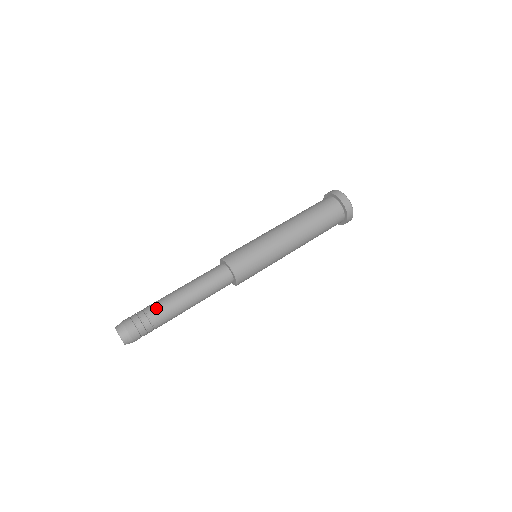
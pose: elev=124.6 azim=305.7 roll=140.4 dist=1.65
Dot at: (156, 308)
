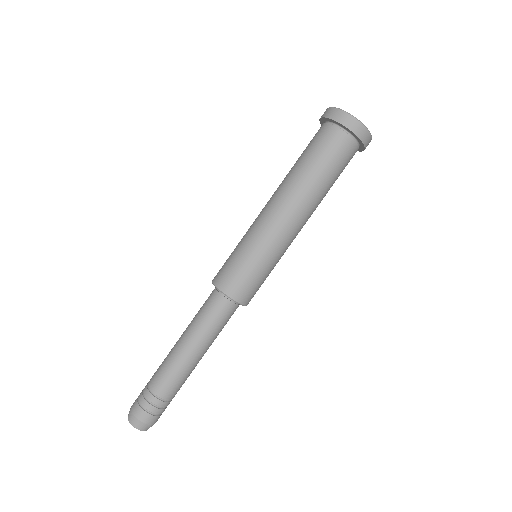
Dot at: (160, 381)
